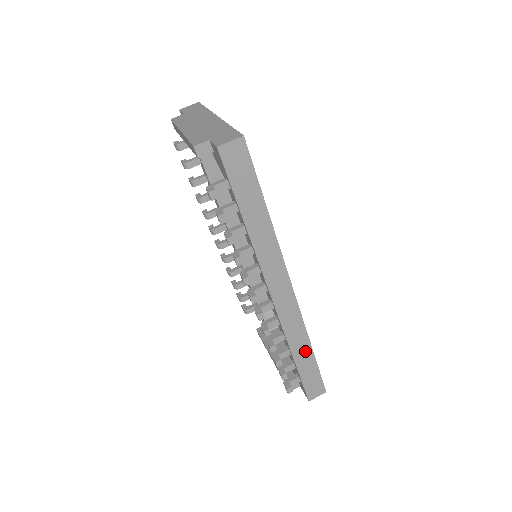
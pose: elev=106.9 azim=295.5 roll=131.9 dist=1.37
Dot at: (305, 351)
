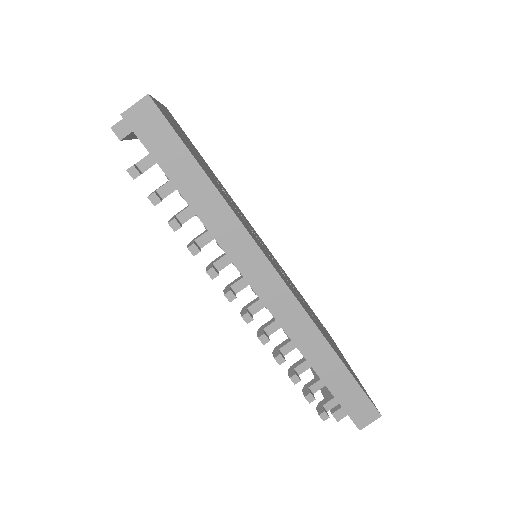
Dot at: (328, 359)
